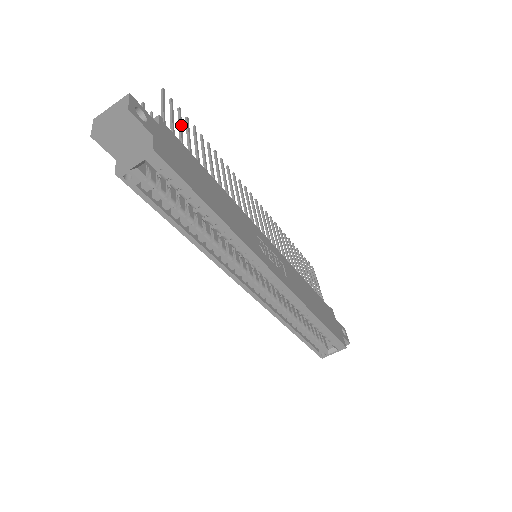
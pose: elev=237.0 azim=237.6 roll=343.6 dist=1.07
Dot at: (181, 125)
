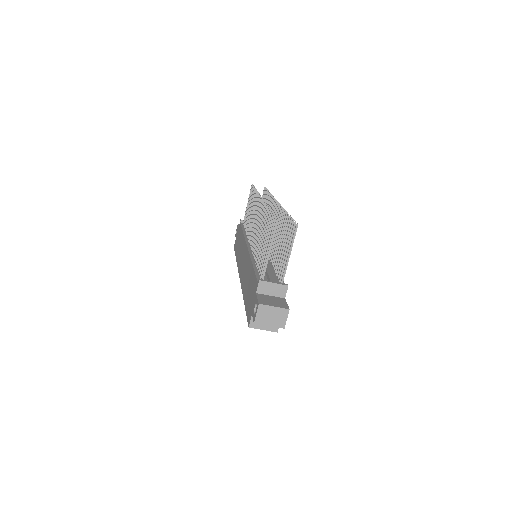
Dot at: occluded
